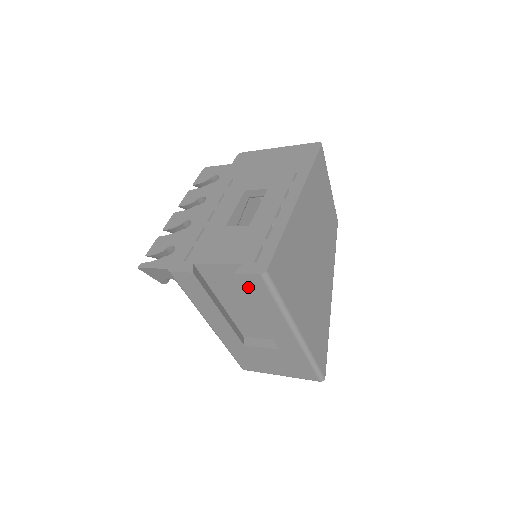
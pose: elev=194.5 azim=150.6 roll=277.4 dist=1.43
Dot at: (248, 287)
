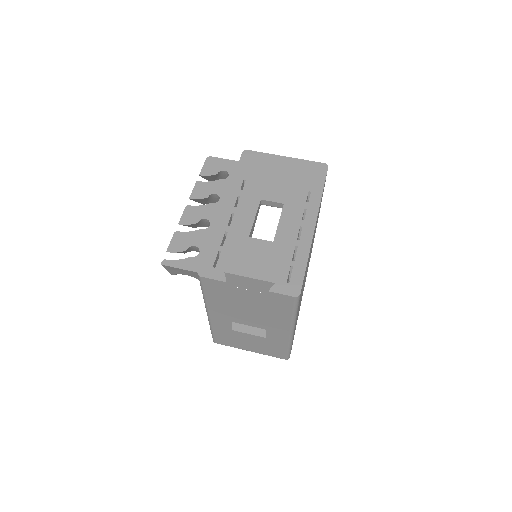
Dot at: (275, 301)
